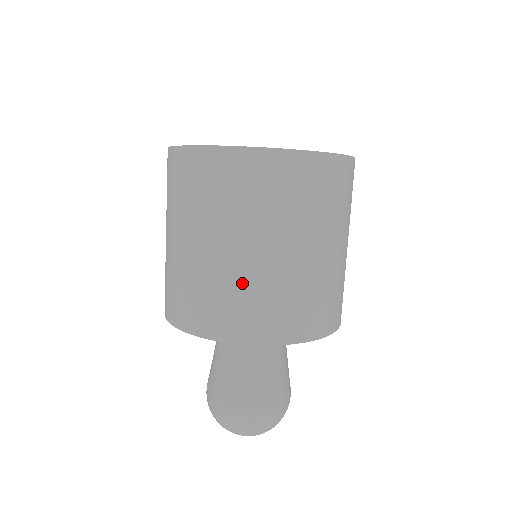
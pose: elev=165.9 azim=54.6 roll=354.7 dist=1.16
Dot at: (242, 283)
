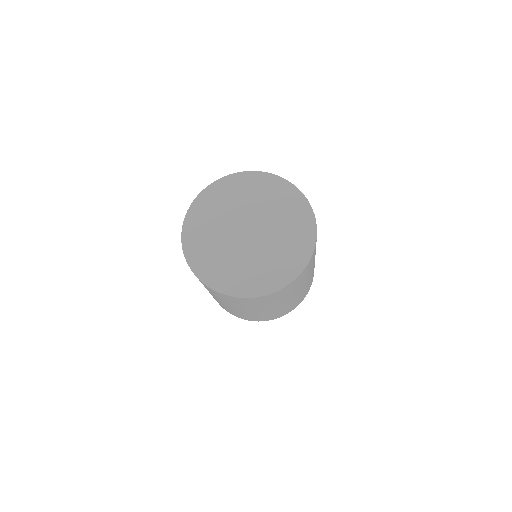
Dot at: occluded
